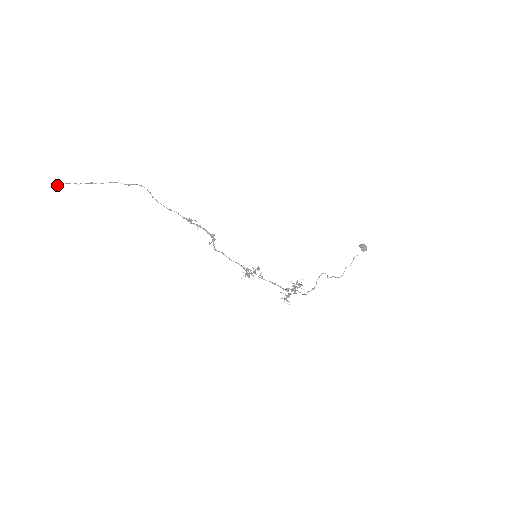
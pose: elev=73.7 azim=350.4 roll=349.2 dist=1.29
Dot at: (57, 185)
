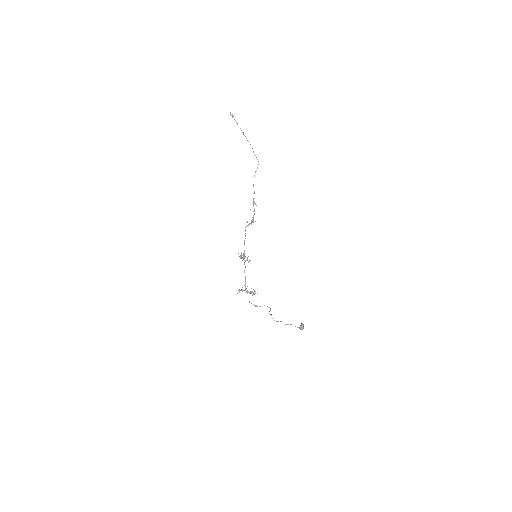
Dot at: occluded
